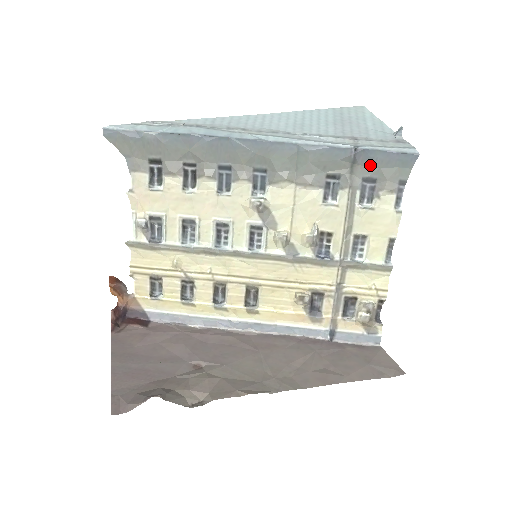
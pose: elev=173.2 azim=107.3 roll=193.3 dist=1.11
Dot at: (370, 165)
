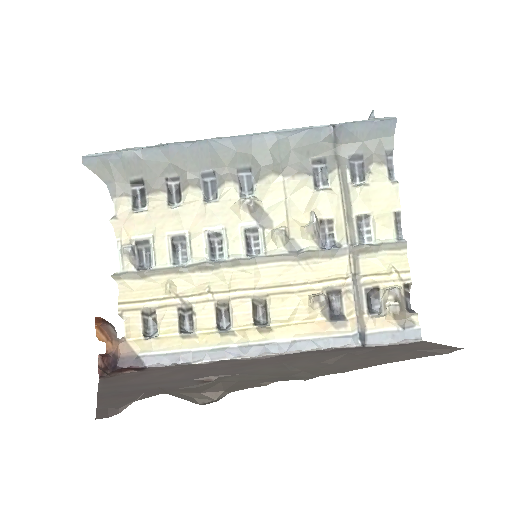
Dot at: (352, 141)
